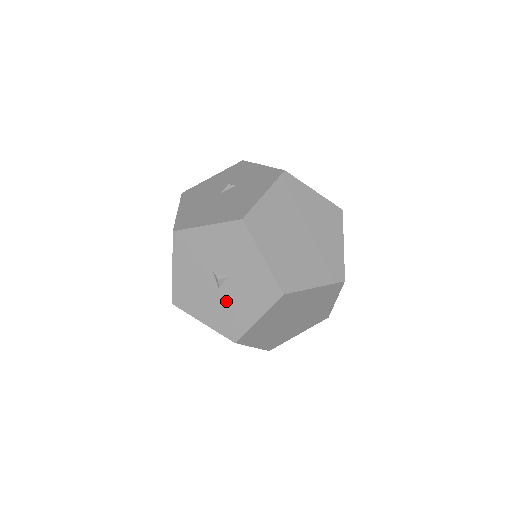
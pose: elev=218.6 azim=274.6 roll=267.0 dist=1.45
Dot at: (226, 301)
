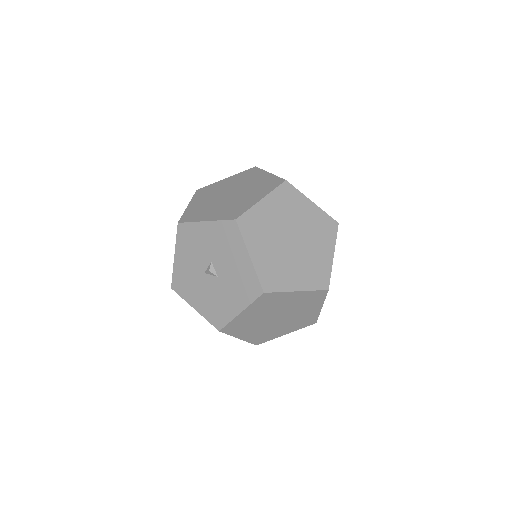
Dot at: (228, 277)
